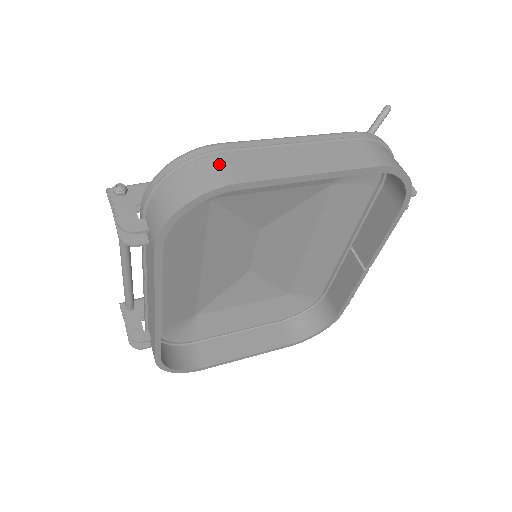
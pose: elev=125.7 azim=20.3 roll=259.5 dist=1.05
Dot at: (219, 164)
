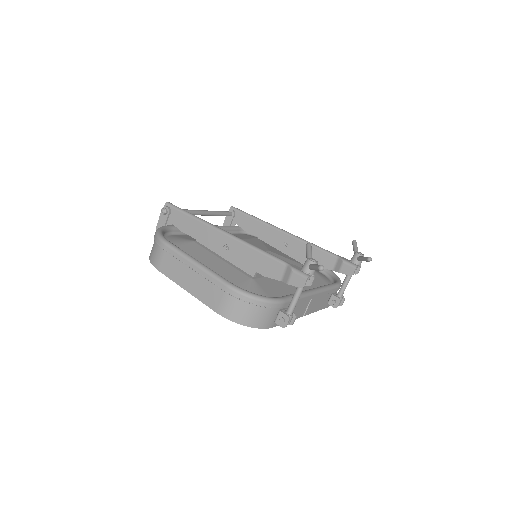
Dot at: (160, 255)
